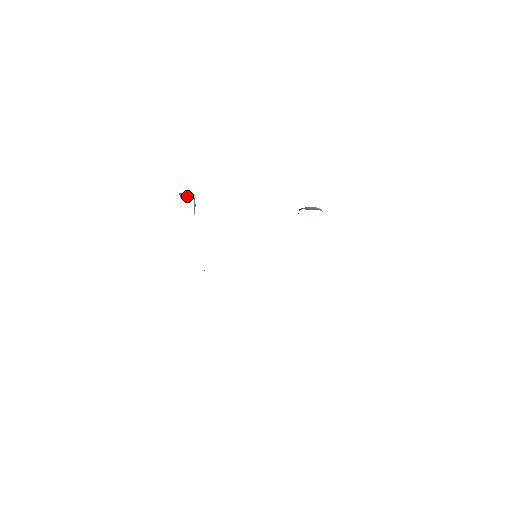
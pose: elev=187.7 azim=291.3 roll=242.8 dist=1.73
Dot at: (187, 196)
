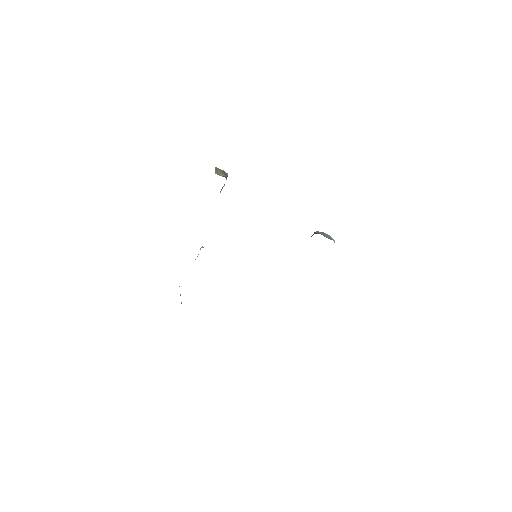
Dot at: (222, 173)
